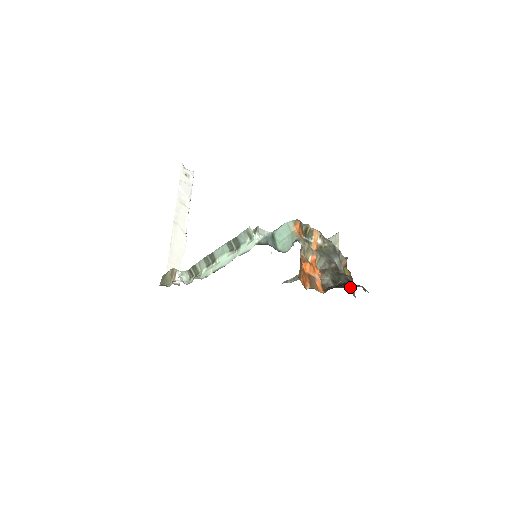
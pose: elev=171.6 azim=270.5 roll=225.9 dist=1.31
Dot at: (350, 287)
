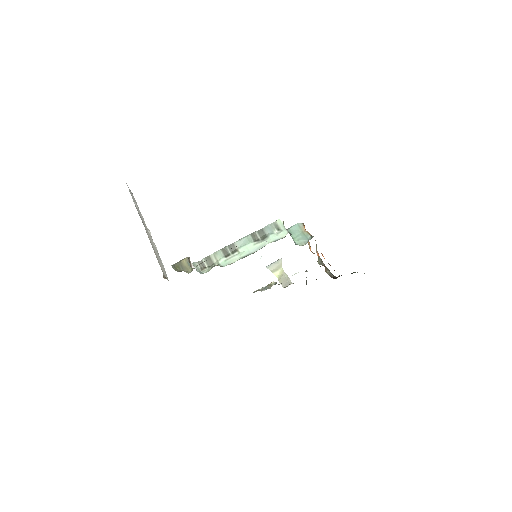
Dot at: occluded
